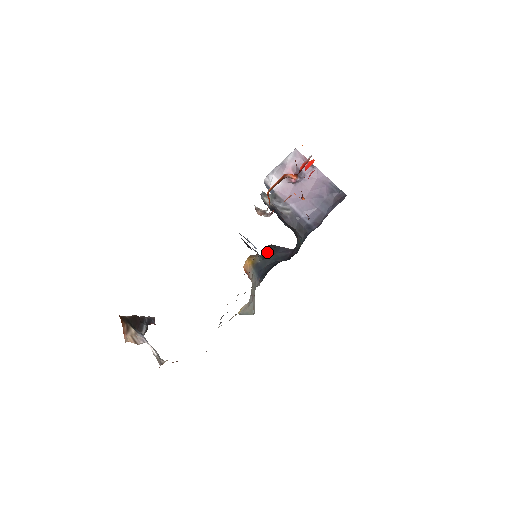
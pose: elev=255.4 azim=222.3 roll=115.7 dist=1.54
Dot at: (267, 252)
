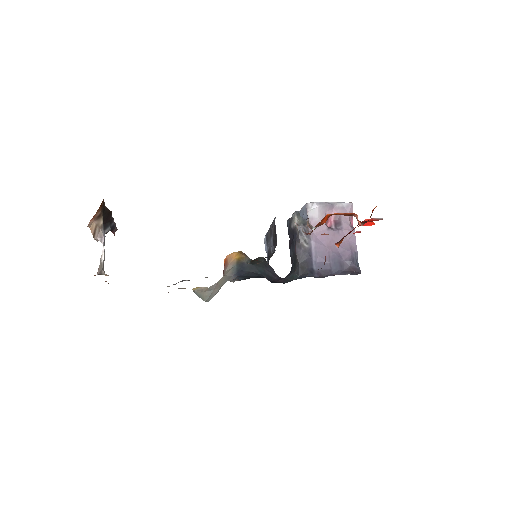
Dot at: (258, 261)
